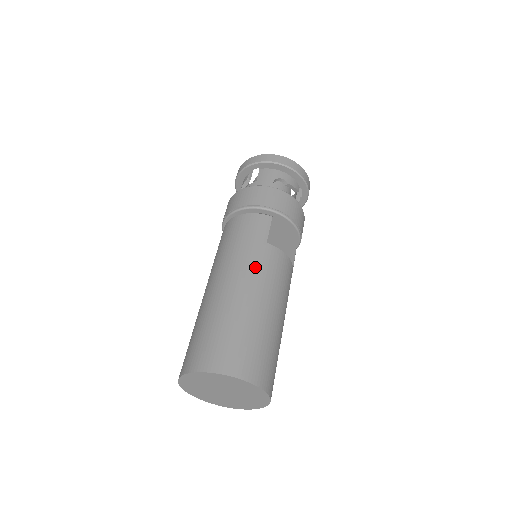
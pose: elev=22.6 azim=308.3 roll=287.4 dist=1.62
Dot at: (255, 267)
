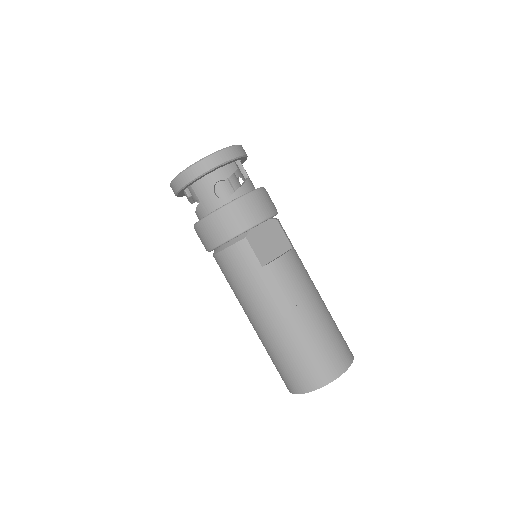
Dot at: (272, 297)
